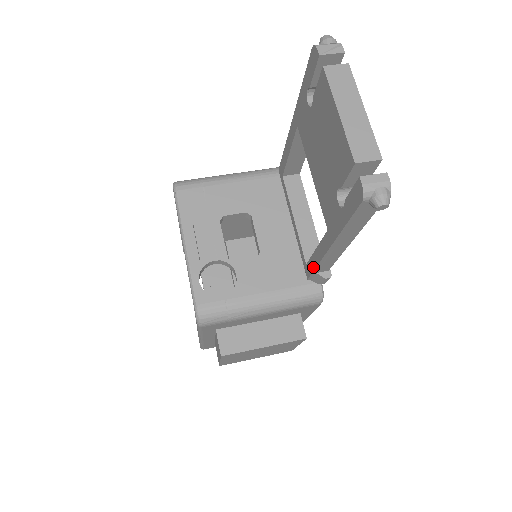
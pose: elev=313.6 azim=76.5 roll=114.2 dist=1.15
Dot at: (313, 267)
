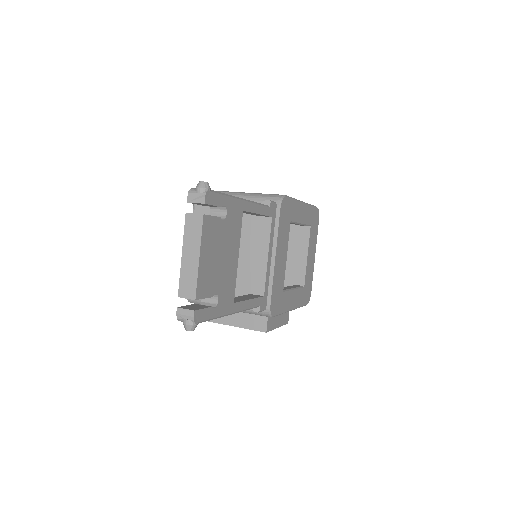
Dot at: occluded
